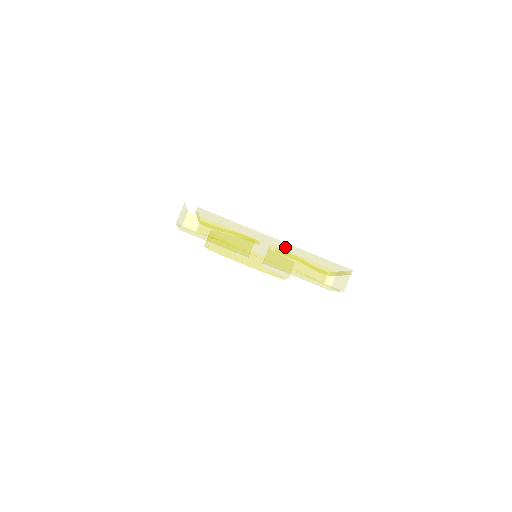
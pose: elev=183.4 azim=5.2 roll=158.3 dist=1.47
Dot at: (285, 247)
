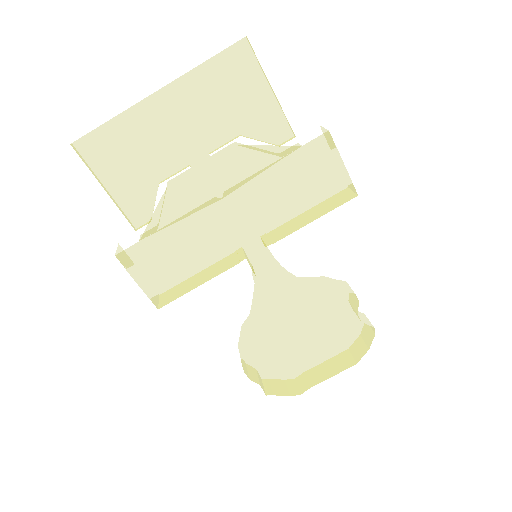
Dot at: (169, 84)
